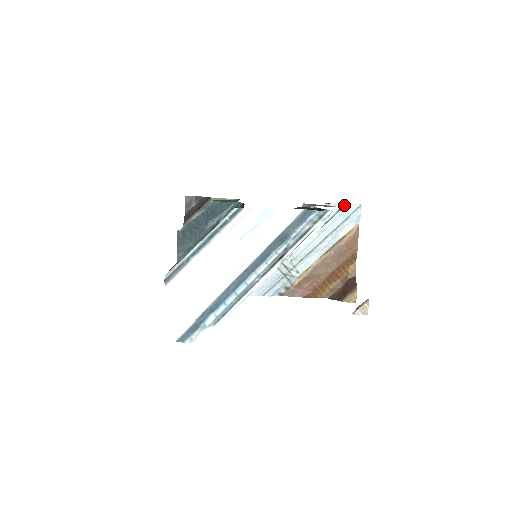
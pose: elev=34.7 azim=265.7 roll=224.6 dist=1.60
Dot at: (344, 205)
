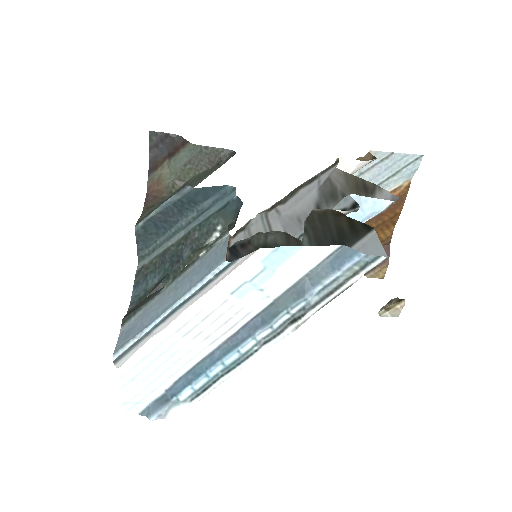
Dot at: (396, 155)
